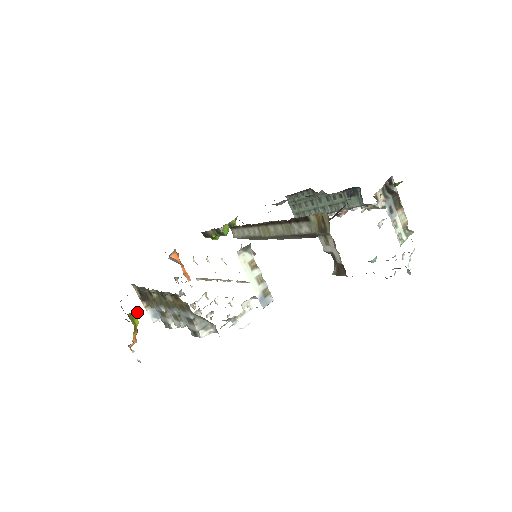
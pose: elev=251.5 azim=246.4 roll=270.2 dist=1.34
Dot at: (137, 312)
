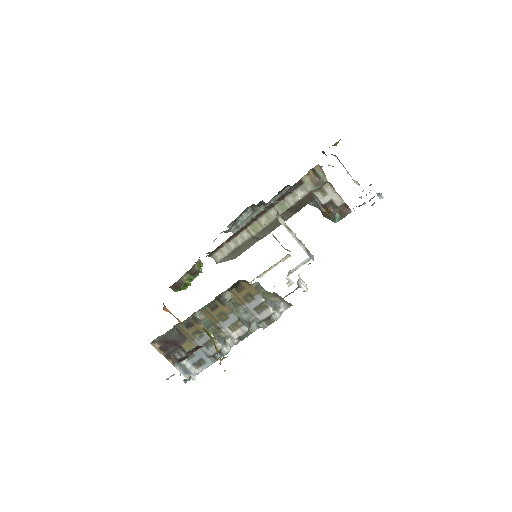
Dot at: (216, 315)
